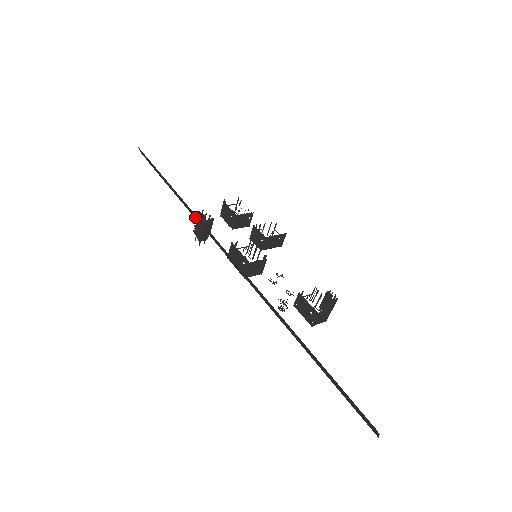
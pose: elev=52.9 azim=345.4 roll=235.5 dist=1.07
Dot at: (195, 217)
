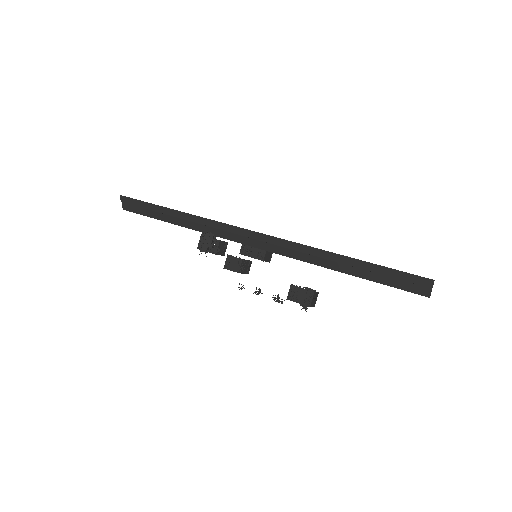
Dot at: (207, 224)
